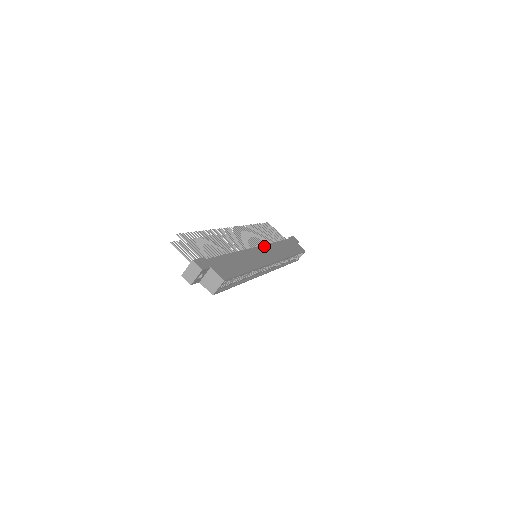
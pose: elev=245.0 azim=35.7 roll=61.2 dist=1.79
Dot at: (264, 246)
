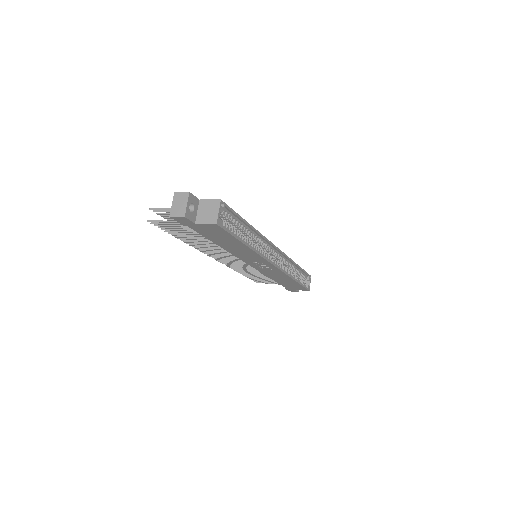
Dot at: occluded
